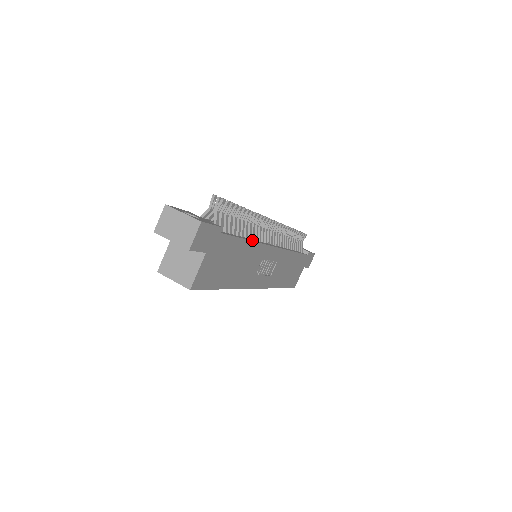
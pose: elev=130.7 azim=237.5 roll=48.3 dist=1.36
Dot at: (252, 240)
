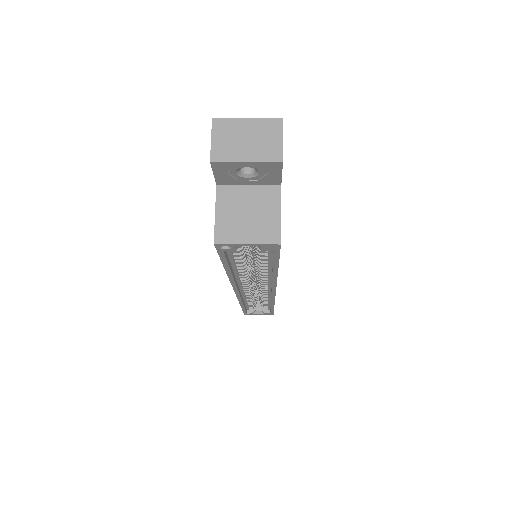
Dot at: occluded
